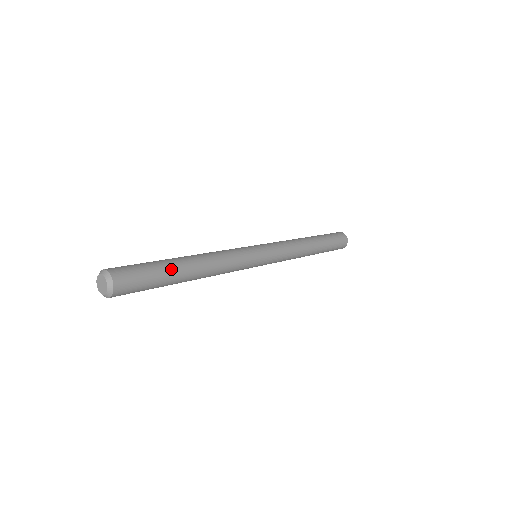
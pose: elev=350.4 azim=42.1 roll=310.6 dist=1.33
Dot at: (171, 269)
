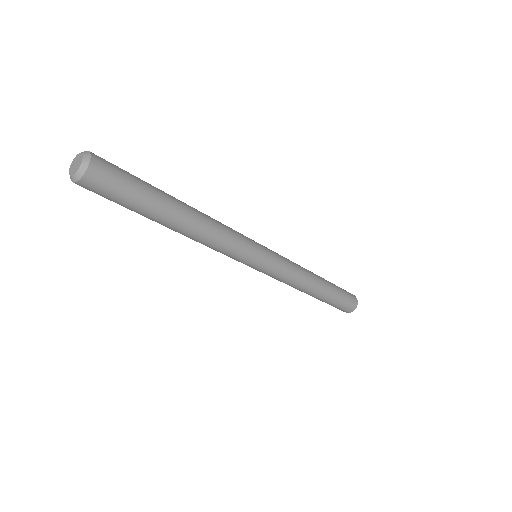
Dot at: (158, 189)
